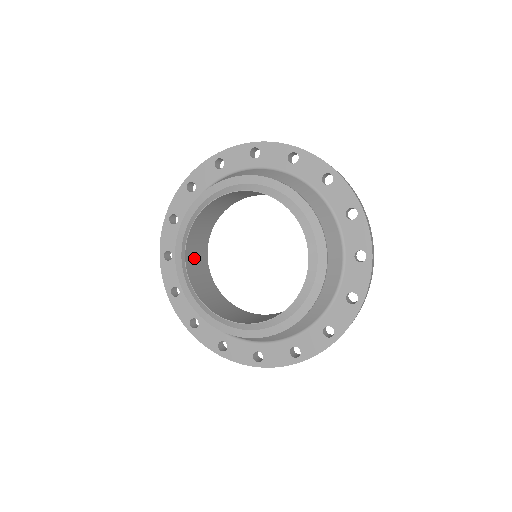
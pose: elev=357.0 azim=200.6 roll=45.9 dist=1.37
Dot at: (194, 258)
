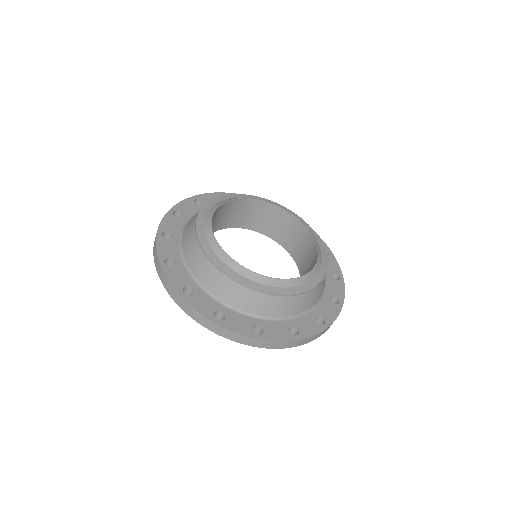
Dot at: (223, 213)
